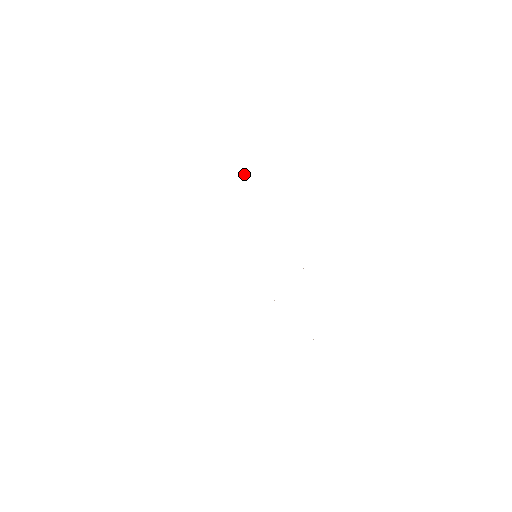
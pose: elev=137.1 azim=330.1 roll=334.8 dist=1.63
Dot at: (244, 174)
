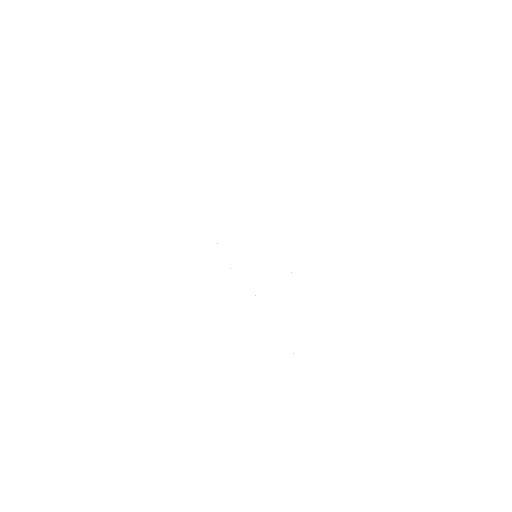
Dot at: occluded
